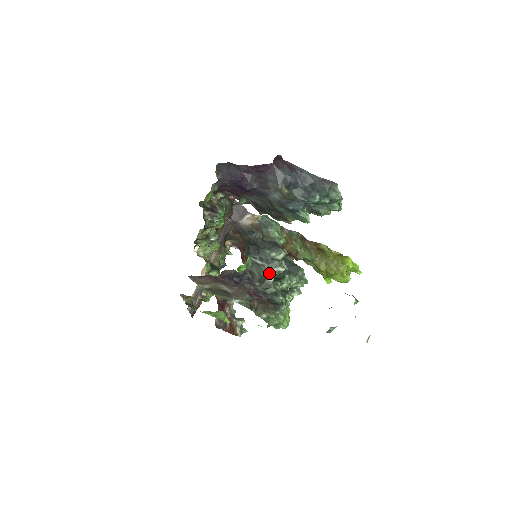
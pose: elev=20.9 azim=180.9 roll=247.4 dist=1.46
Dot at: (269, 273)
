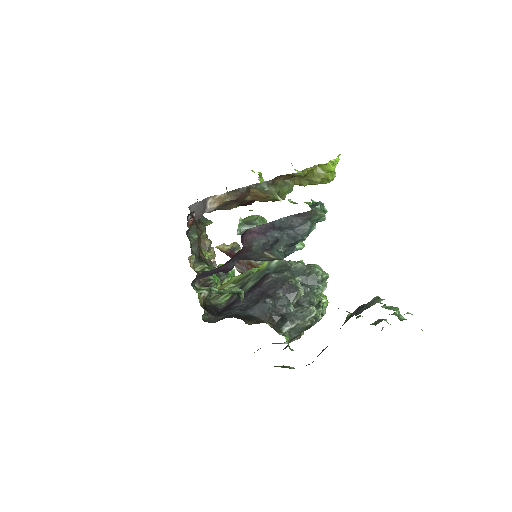
Dot at: (305, 323)
